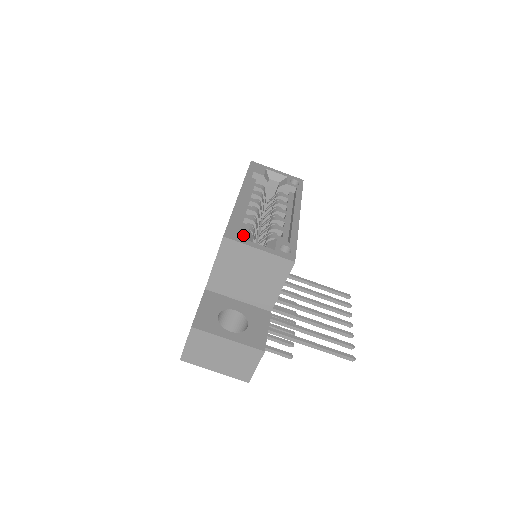
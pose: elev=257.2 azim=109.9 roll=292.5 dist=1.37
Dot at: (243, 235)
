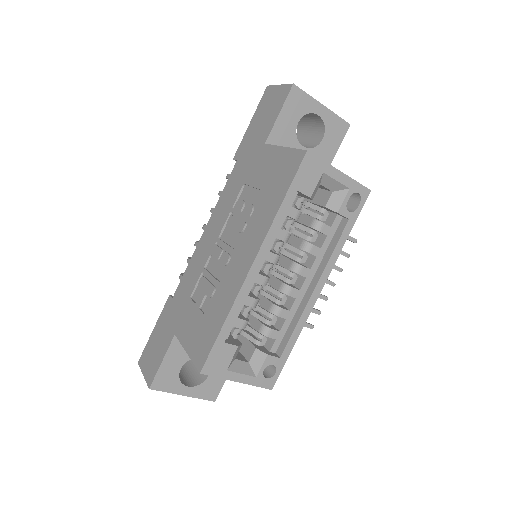
Dot at: (226, 363)
